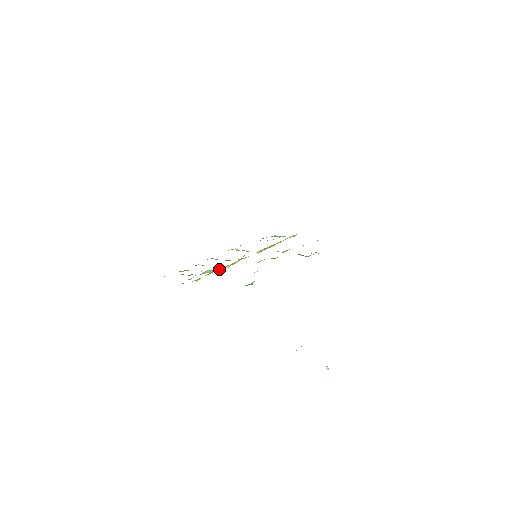
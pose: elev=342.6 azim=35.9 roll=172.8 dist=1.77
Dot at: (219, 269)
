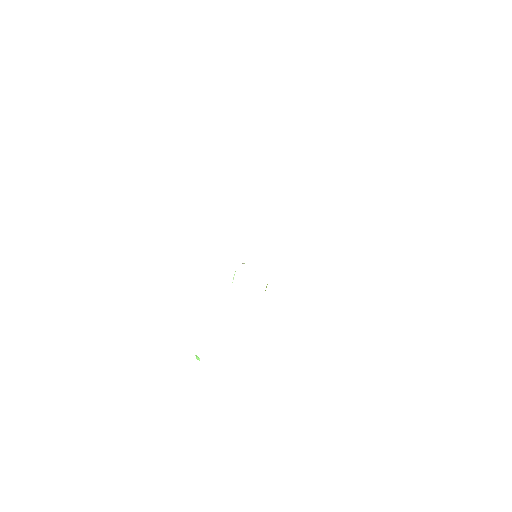
Dot at: occluded
